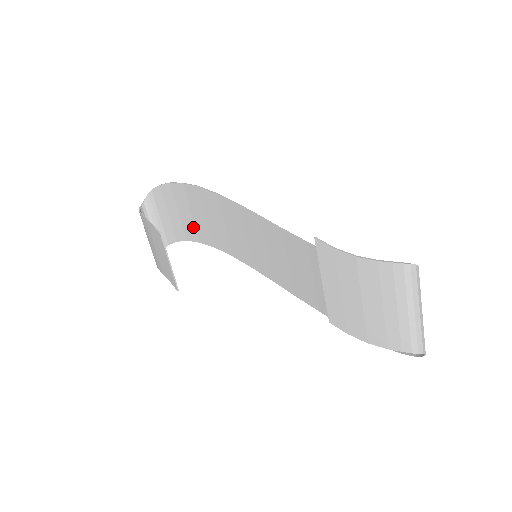
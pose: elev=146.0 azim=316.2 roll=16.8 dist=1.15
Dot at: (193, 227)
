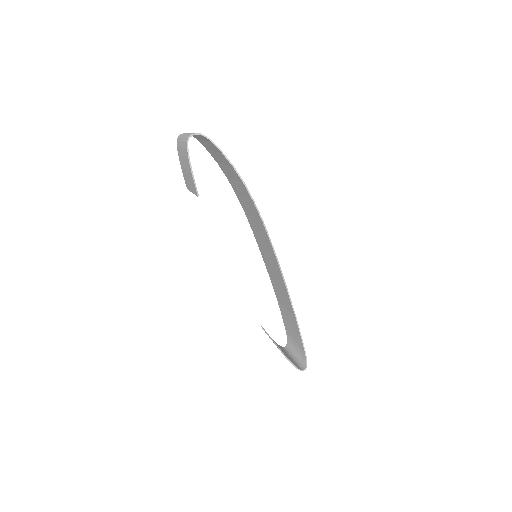
Dot at: (229, 176)
